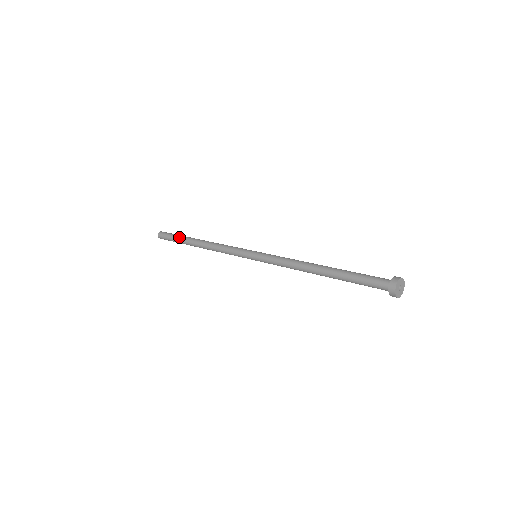
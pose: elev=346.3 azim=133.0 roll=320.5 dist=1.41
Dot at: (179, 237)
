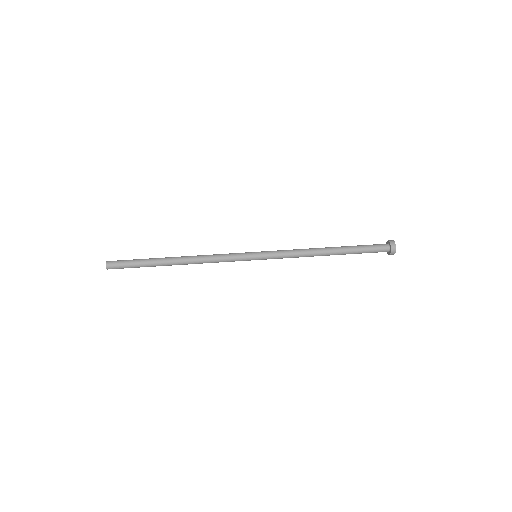
Dot at: (145, 260)
